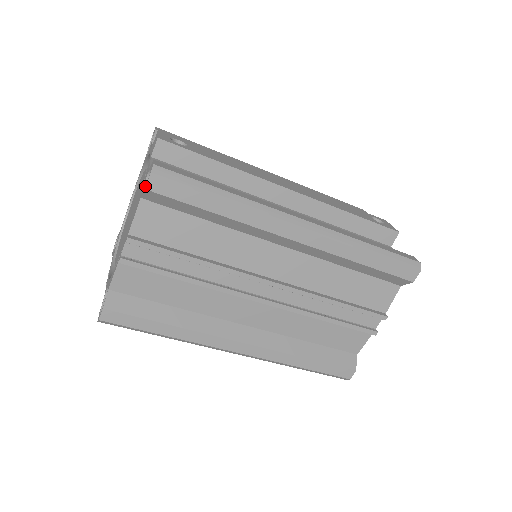
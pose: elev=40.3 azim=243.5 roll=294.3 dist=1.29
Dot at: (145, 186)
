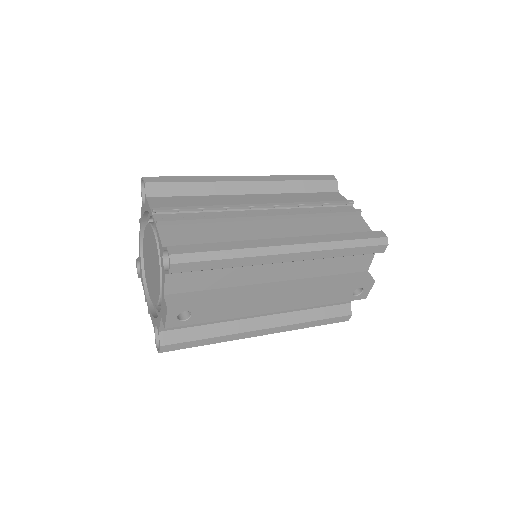
Dot at: occluded
